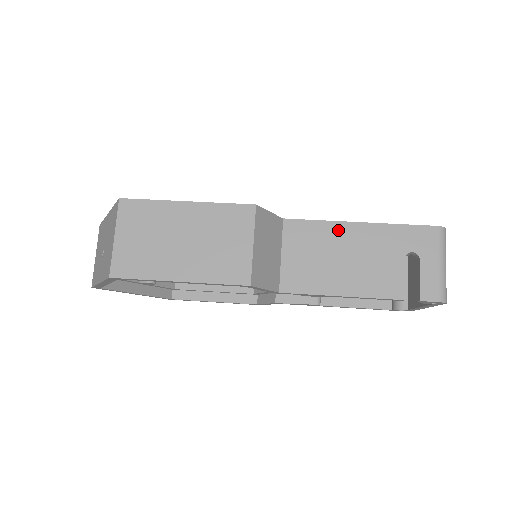
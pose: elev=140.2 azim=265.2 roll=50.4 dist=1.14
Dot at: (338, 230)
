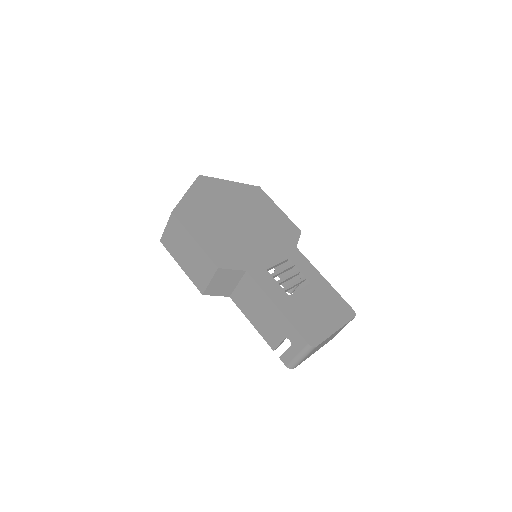
Dot at: (265, 299)
